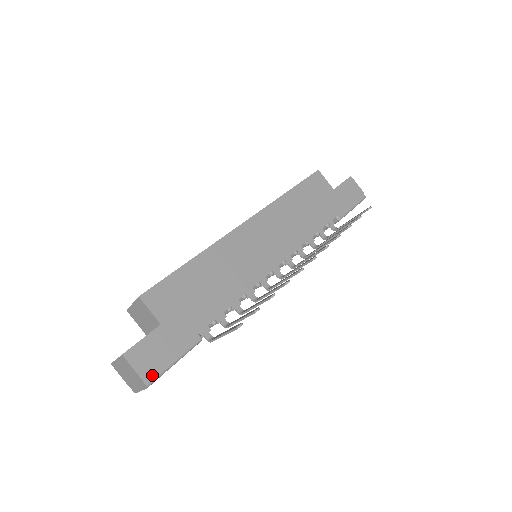
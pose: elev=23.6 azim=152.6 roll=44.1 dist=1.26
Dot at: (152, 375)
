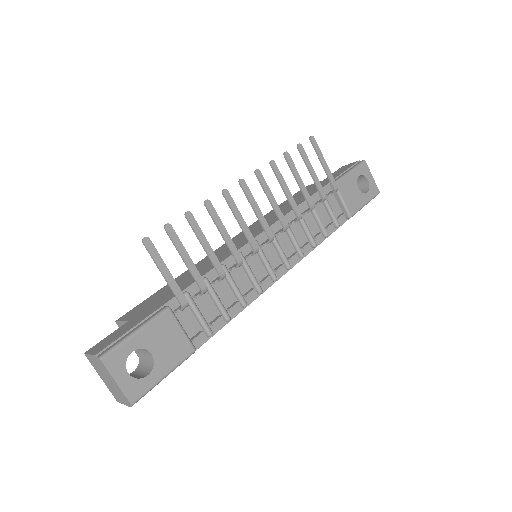
Dot at: (107, 349)
